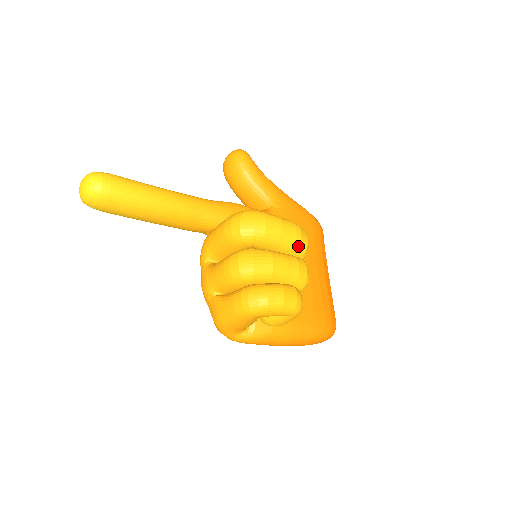
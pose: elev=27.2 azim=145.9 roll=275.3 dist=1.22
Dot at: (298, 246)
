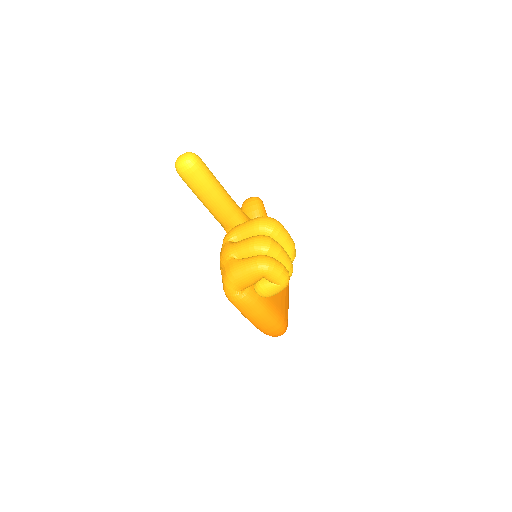
Dot at: (292, 253)
